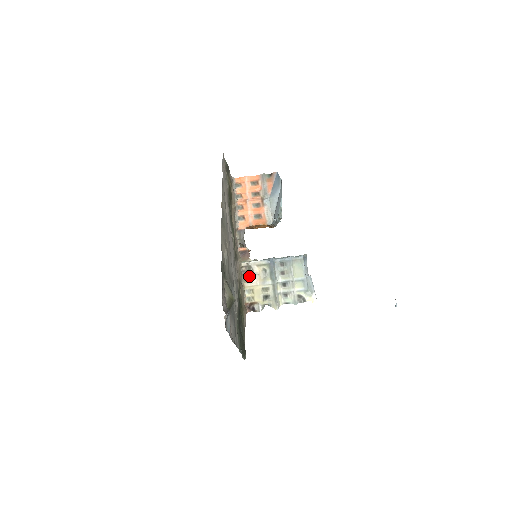
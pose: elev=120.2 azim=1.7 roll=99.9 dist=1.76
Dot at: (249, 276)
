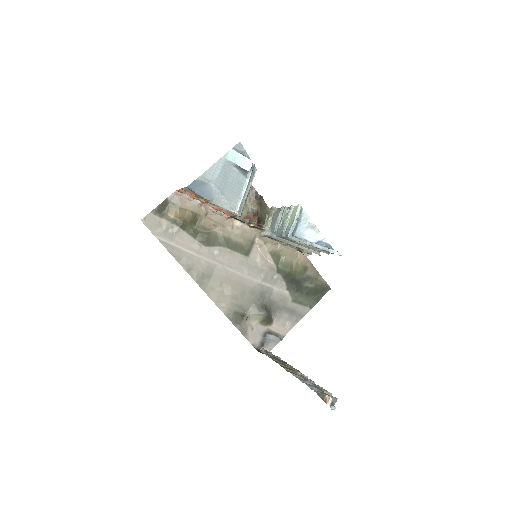
Dot at: occluded
